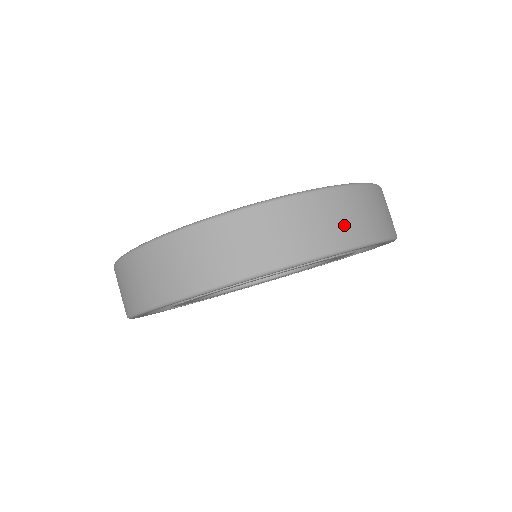
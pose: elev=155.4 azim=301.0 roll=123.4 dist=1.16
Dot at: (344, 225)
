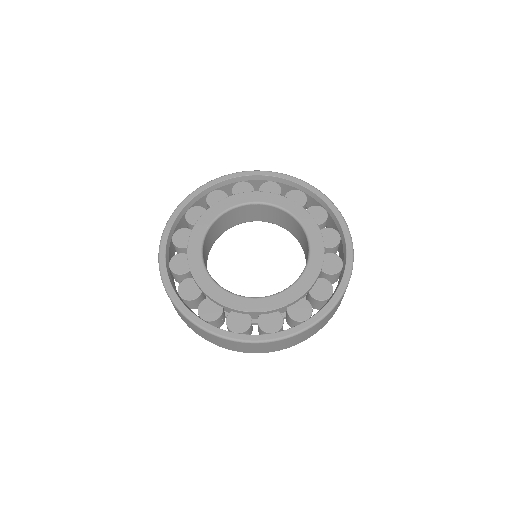
Dot at: (240, 349)
